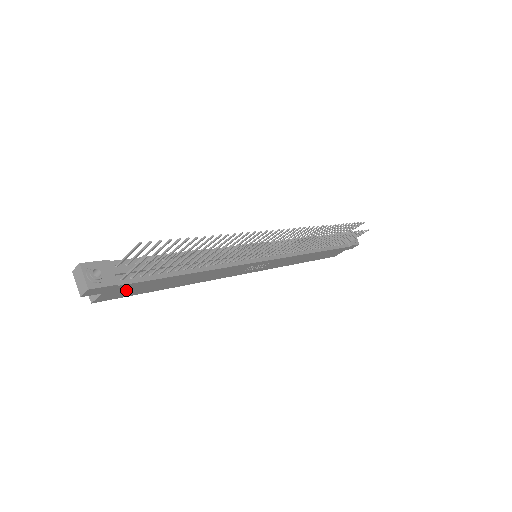
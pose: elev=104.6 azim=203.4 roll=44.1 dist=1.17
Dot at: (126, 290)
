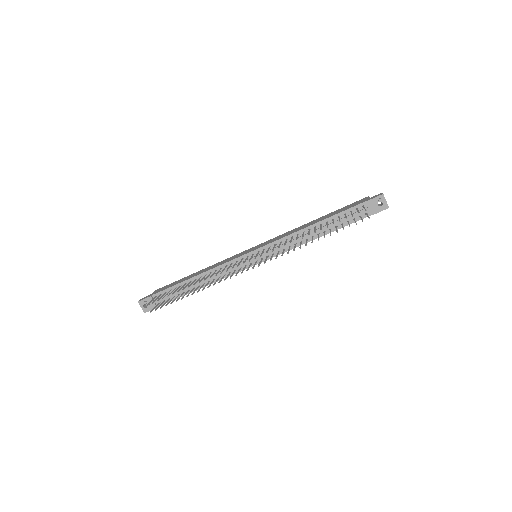
Dot at: occluded
